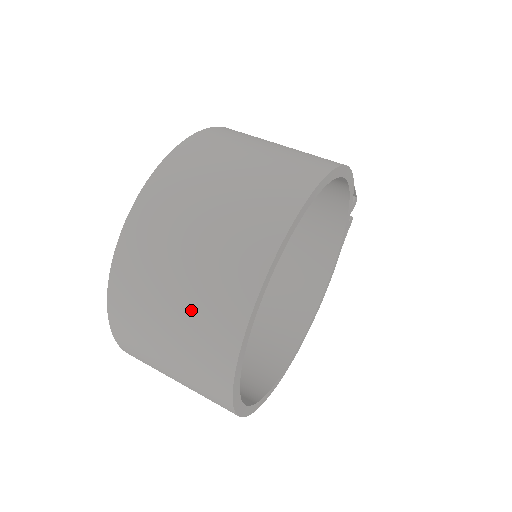
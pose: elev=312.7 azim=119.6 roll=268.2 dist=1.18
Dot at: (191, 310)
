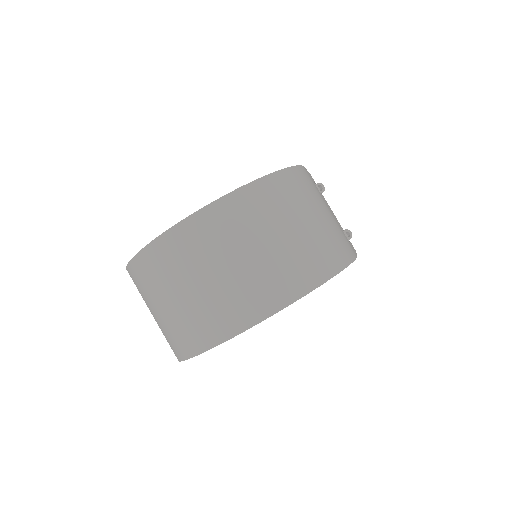
Dot at: (185, 312)
